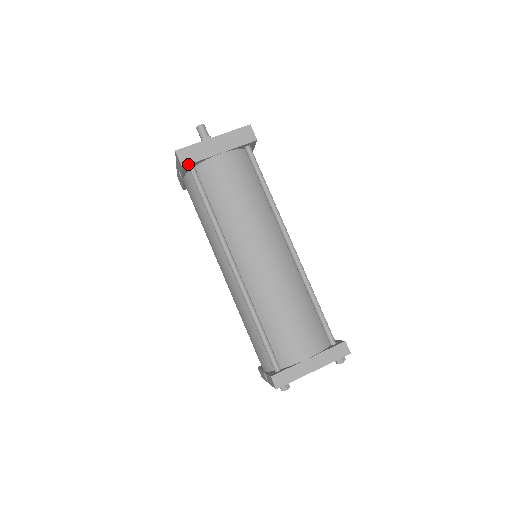
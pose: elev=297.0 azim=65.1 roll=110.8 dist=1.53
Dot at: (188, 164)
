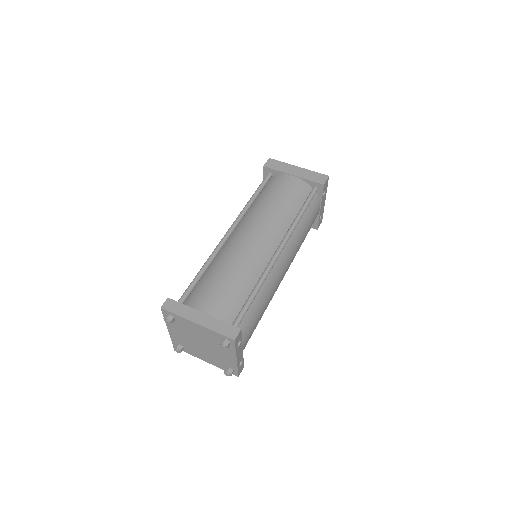
Dot at: (268, 167)
